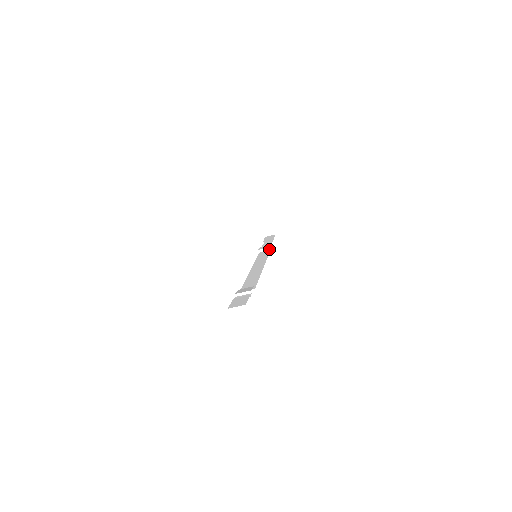
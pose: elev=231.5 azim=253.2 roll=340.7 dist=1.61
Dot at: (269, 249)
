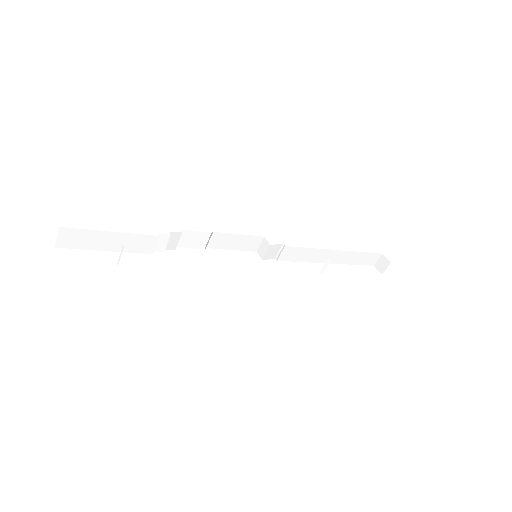
Dot at: (329, 261)
